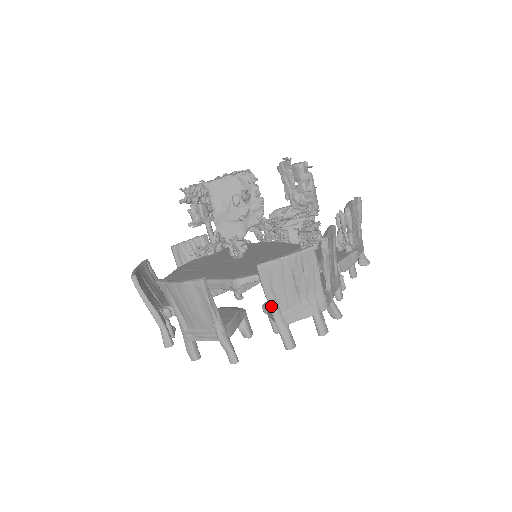
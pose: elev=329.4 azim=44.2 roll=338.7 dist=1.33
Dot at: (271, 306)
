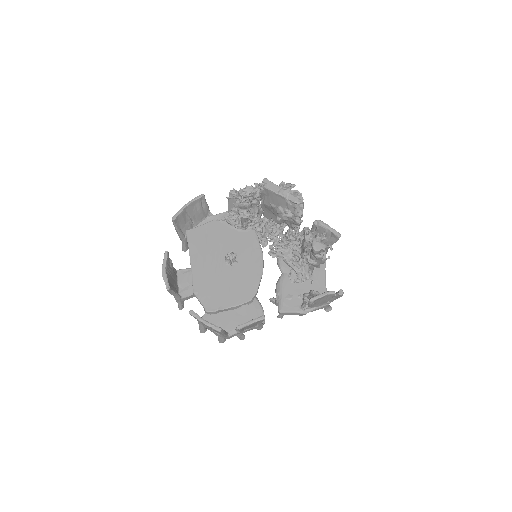
Dot at: occluded
